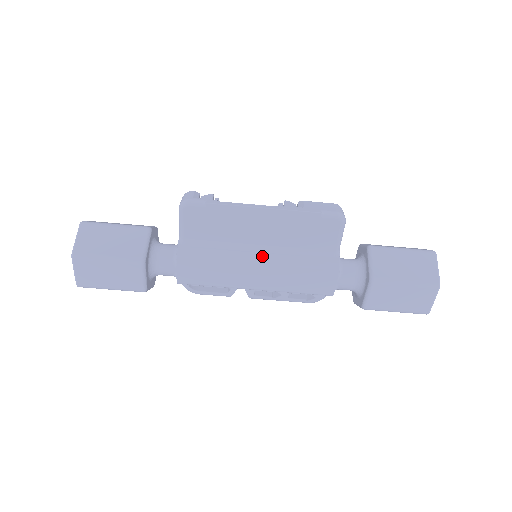
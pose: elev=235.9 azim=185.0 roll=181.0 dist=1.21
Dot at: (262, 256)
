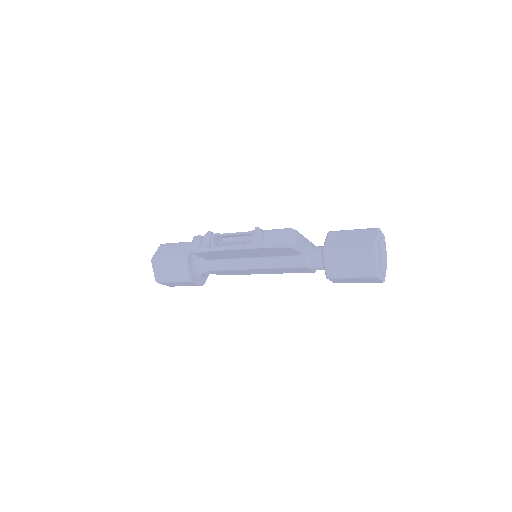
Dot at: (255, 264)
